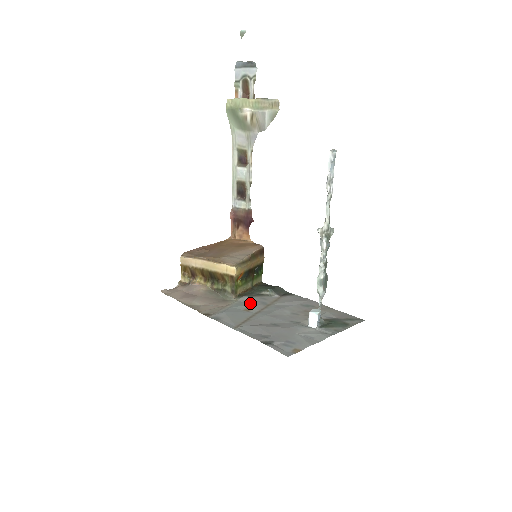
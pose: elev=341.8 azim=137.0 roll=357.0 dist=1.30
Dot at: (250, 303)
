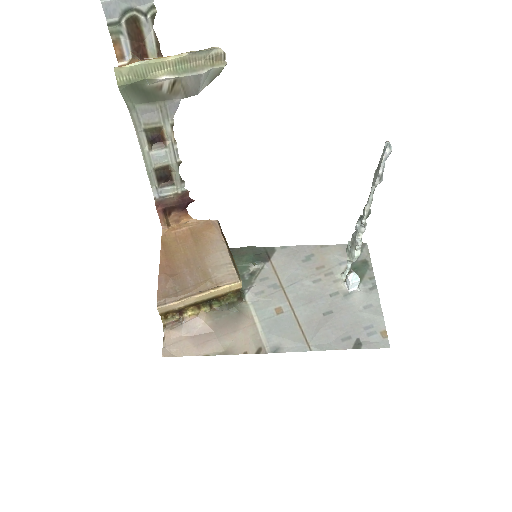
Dot at: (267, 298)
